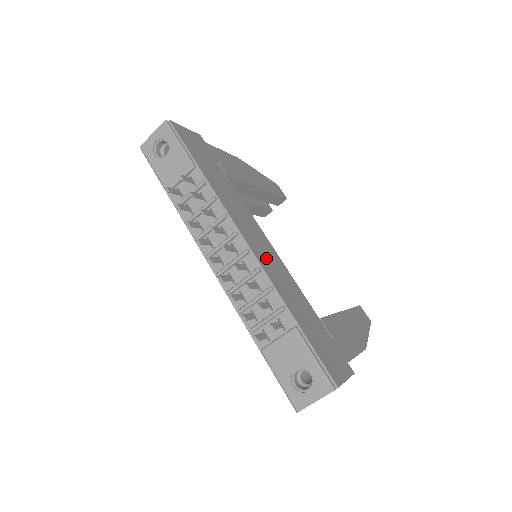
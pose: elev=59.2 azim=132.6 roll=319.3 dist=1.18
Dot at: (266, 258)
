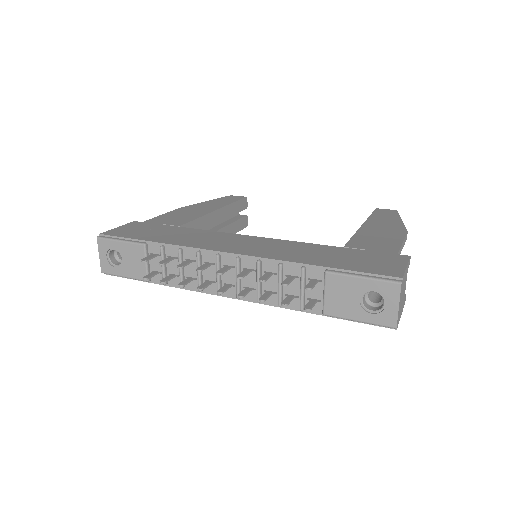
Dot at: (258, 249)
